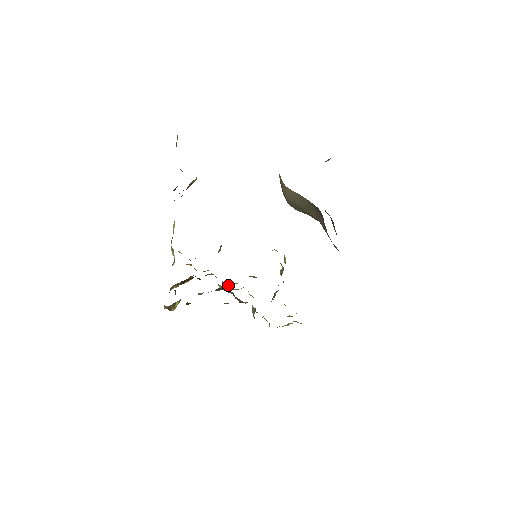
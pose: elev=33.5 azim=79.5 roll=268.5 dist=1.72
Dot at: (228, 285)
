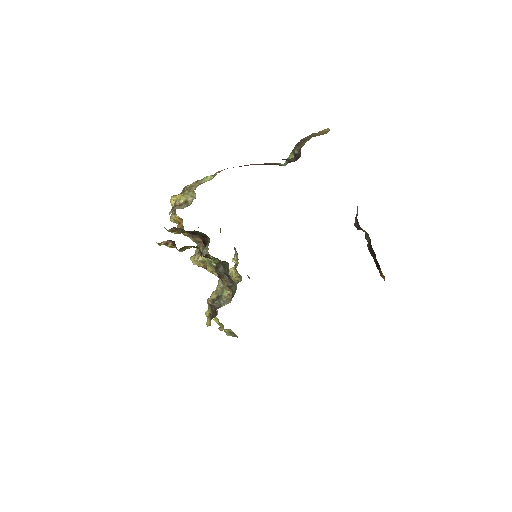
Dot at: (194, 262)
